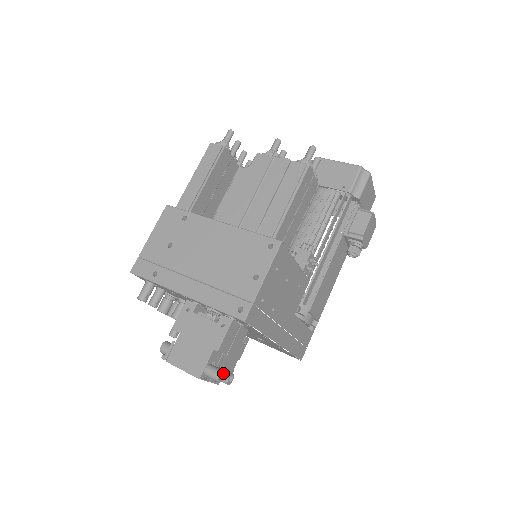
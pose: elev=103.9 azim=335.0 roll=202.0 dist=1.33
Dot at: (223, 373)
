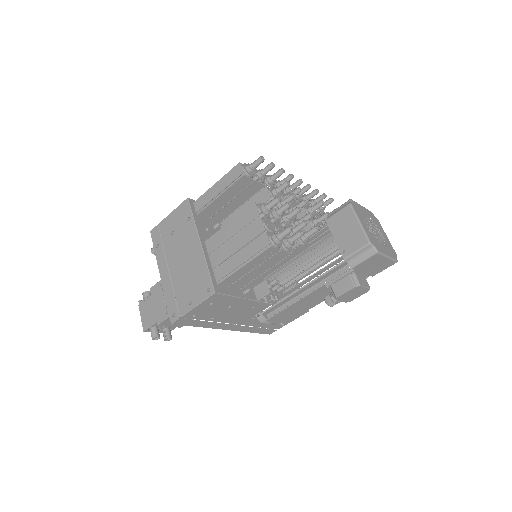
Dot at: (158, 337)
